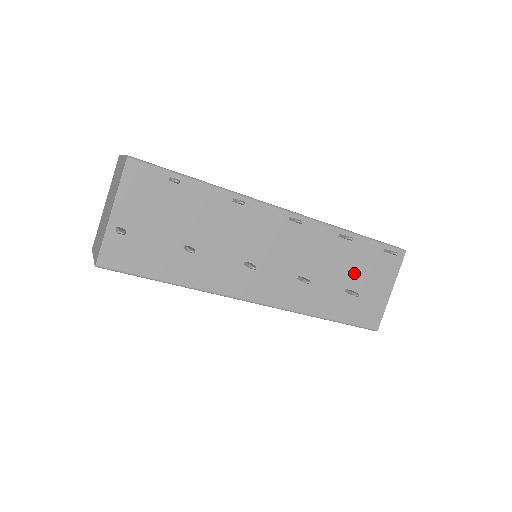
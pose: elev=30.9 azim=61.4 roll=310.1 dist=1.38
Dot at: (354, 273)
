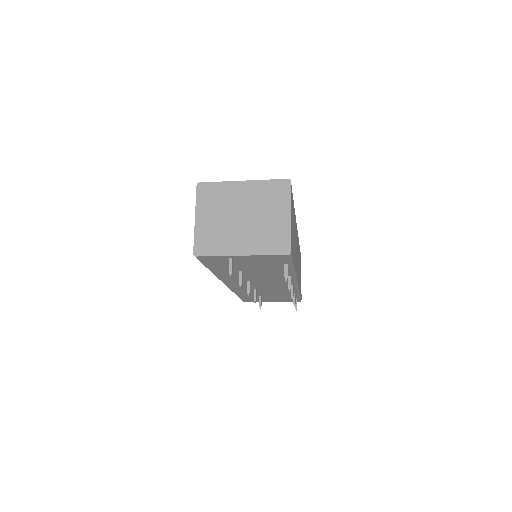
Dot at: (274, 296)
